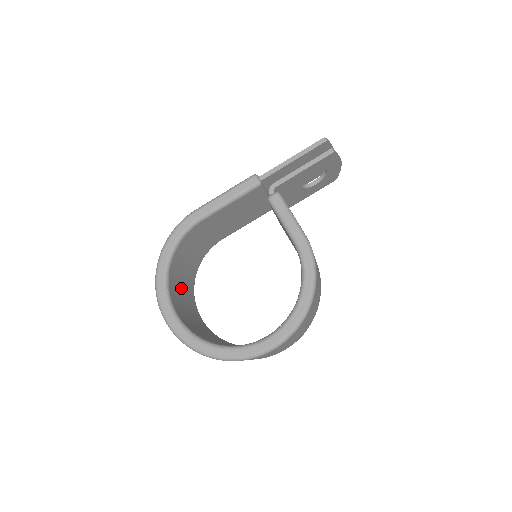
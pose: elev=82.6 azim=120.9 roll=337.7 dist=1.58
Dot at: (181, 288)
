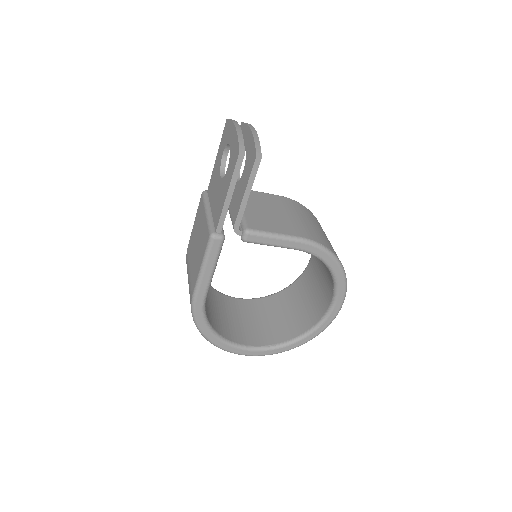
Dot at: (225, 318)
